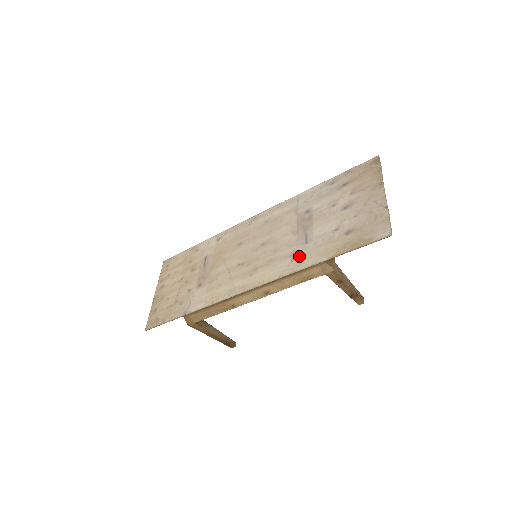
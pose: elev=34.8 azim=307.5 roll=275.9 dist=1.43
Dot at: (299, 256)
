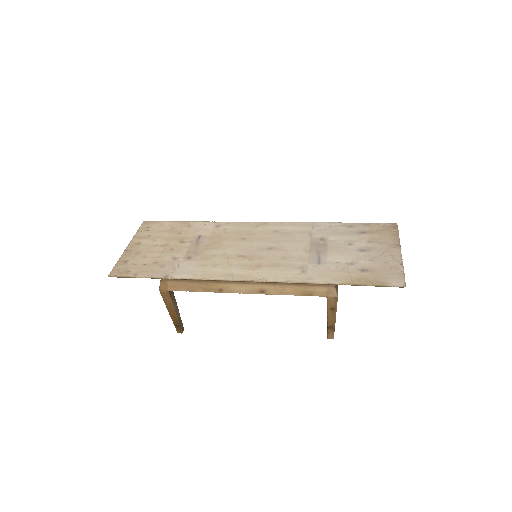
Dot at: (310, 271)
